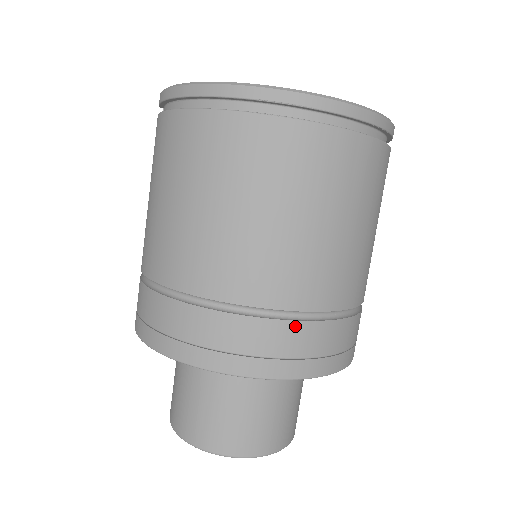
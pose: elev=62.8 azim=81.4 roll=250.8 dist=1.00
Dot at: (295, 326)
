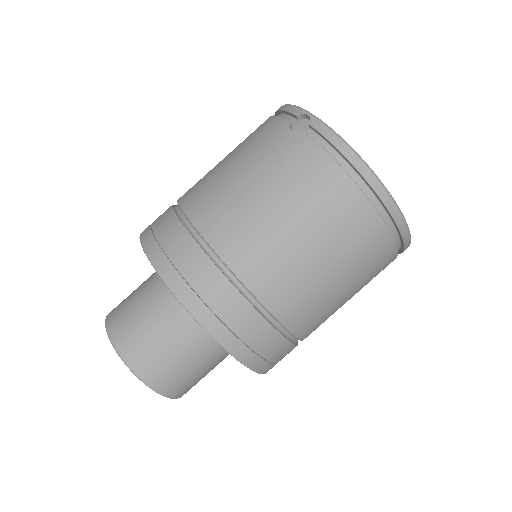
Dot at: (292, 347)
